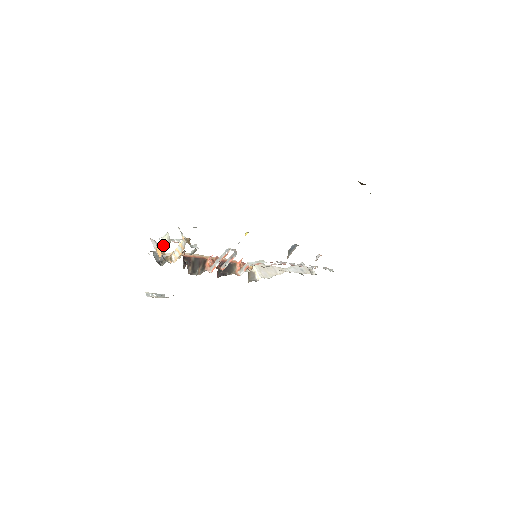
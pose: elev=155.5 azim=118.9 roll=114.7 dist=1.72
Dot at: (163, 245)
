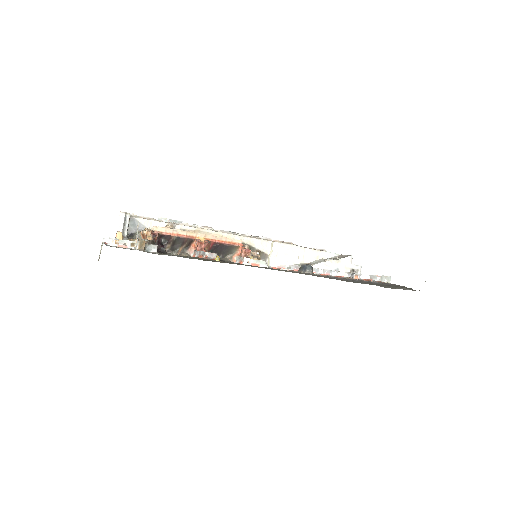
Dot at: (100, 252)
